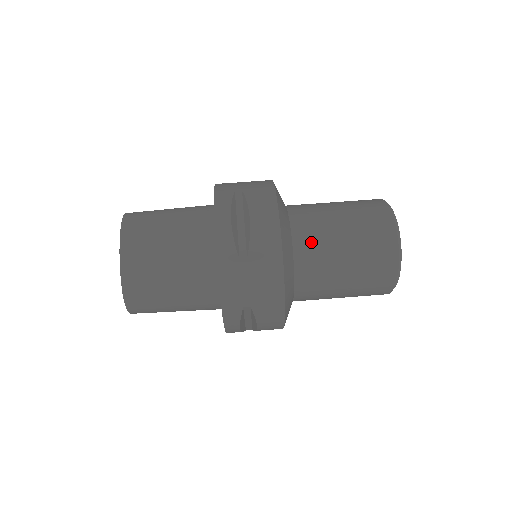
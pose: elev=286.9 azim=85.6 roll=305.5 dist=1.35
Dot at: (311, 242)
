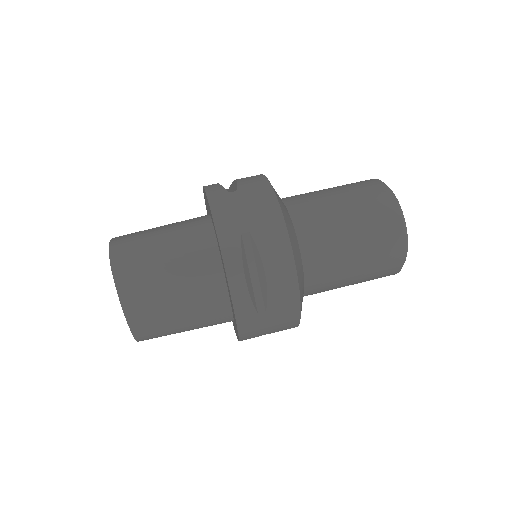
Dot at: (322, 267)
